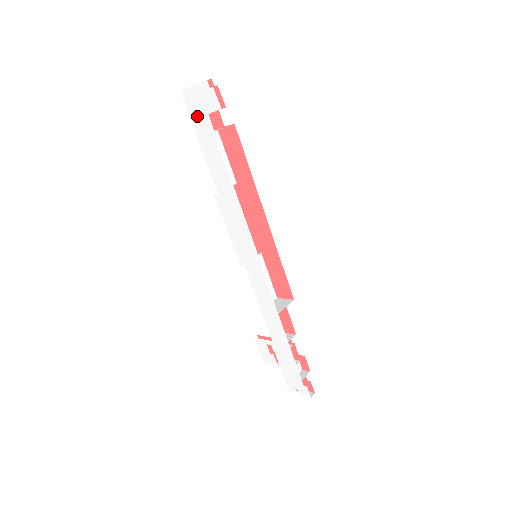
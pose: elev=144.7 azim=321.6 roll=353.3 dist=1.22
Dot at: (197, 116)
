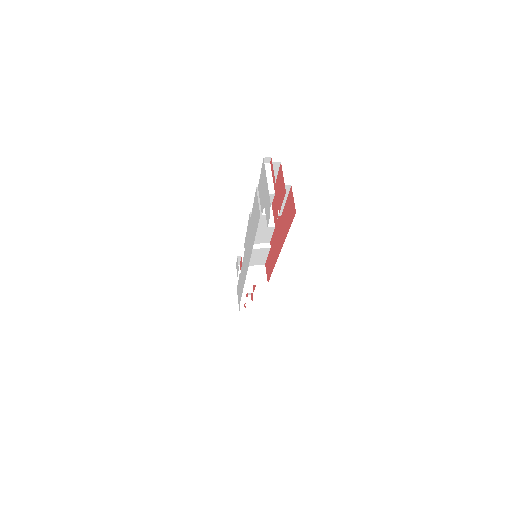
Dot at: (262, 187)
